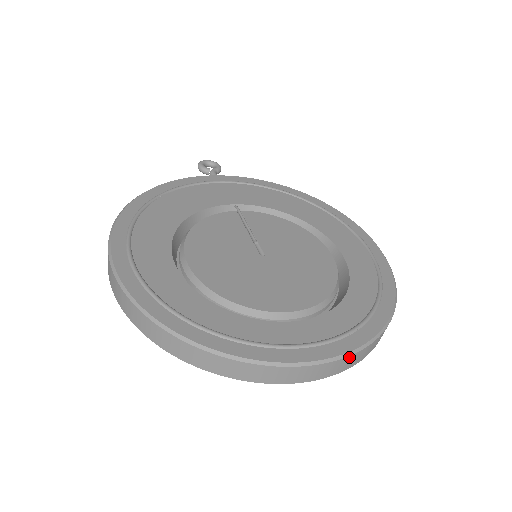
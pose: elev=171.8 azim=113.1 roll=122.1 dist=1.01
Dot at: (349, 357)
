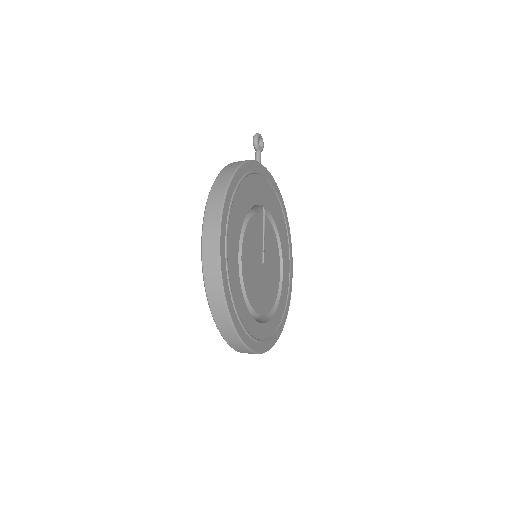
Dot at: (266, 351)
